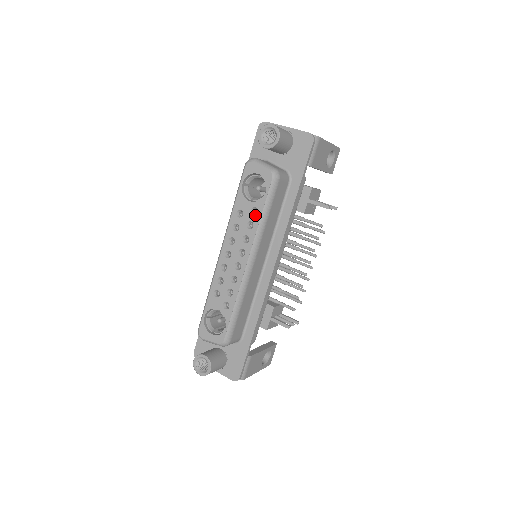
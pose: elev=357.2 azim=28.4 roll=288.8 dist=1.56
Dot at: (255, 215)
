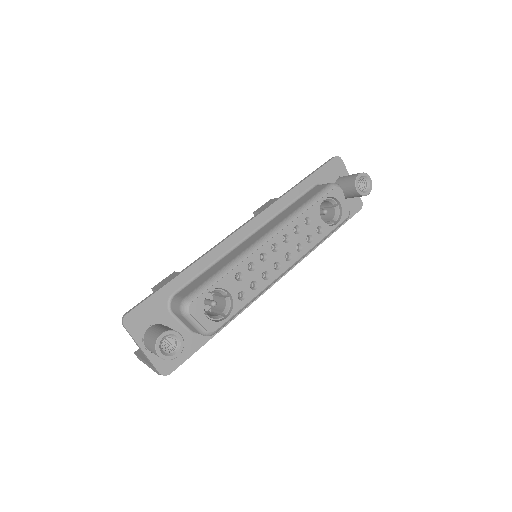
Dot at: (319, 234)
